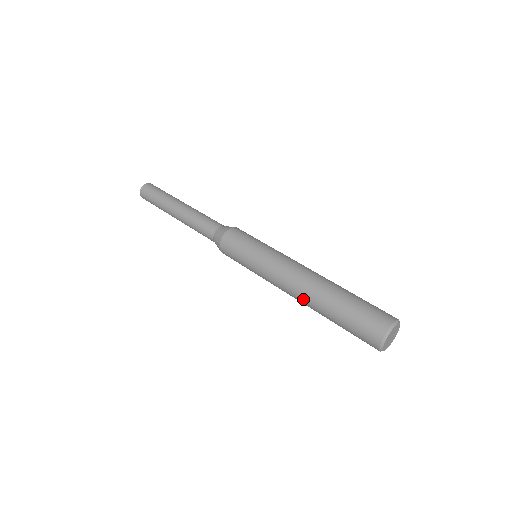
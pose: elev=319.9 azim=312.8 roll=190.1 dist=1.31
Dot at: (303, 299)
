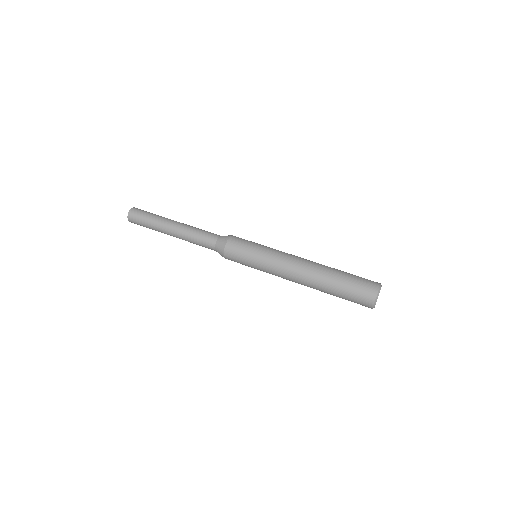
Dot at: (307, 285)
